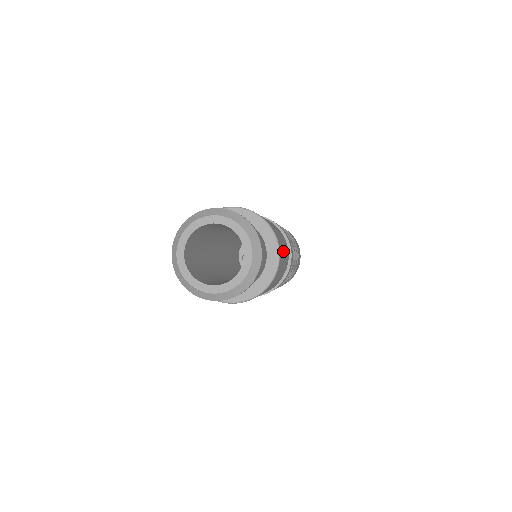
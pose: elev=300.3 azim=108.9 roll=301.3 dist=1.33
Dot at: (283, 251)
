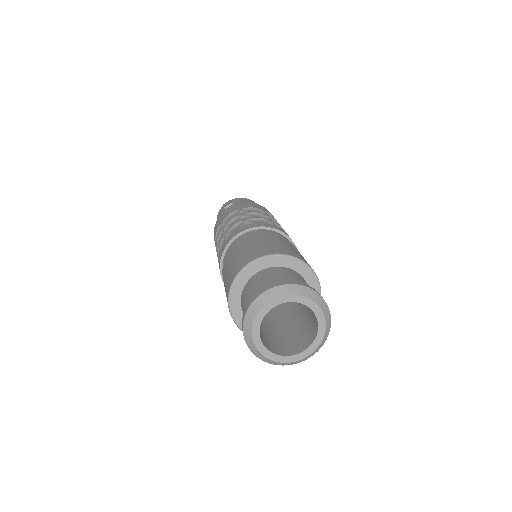
Dot at: (296, 252)
